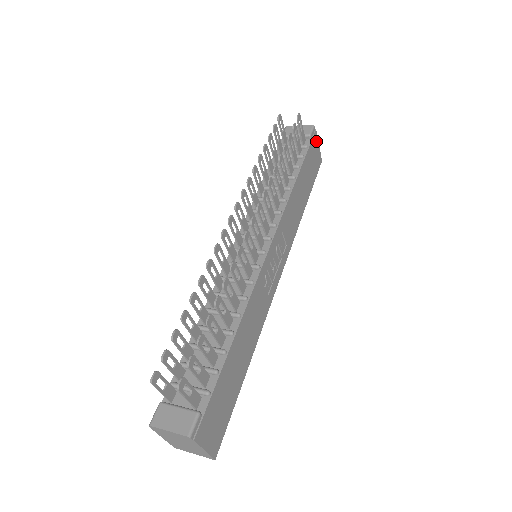
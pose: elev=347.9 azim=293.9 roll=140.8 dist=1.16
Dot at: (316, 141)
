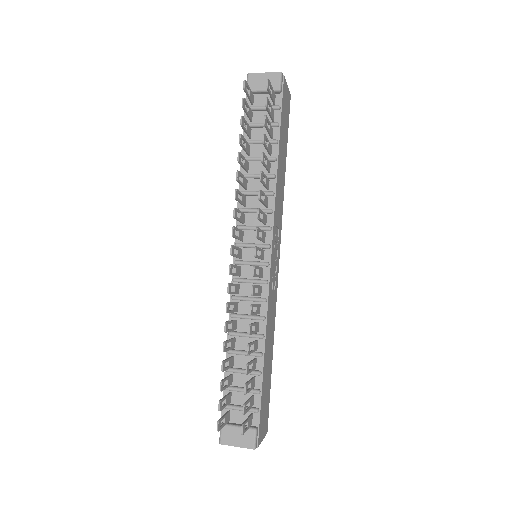
Dot at: (285, 86)
